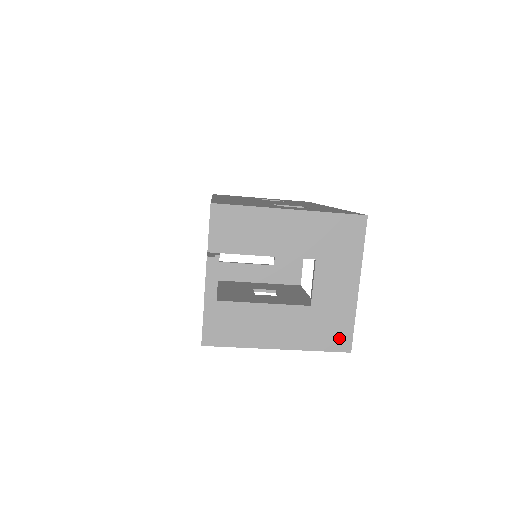
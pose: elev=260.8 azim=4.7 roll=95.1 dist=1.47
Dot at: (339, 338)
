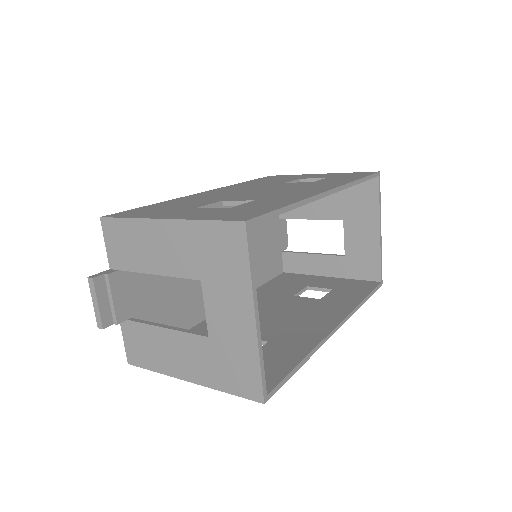
Dot at: (247, 382)
